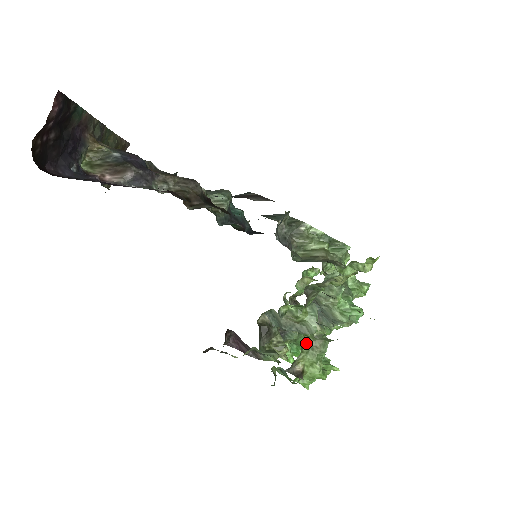
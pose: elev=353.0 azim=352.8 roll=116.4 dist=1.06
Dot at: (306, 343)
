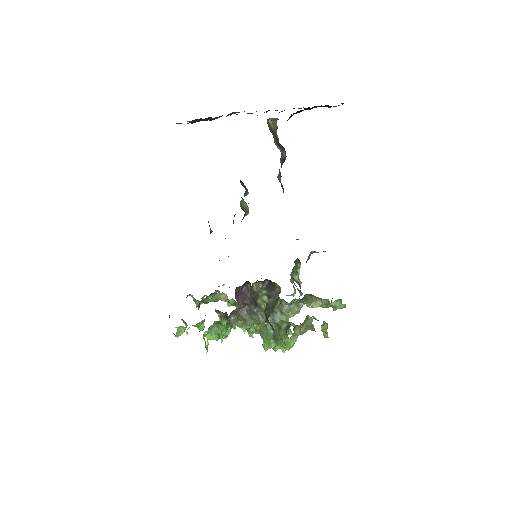
Dot at: (305, 321)
